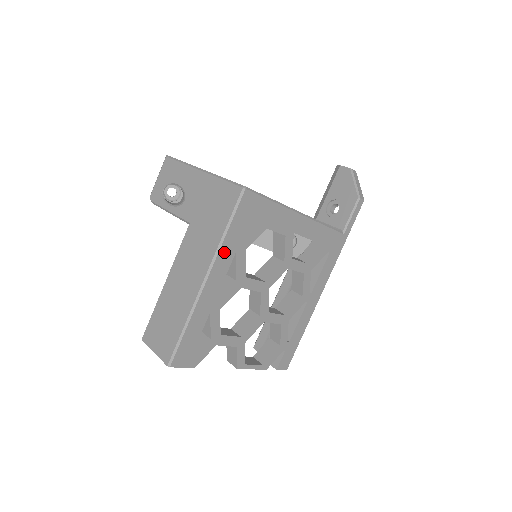
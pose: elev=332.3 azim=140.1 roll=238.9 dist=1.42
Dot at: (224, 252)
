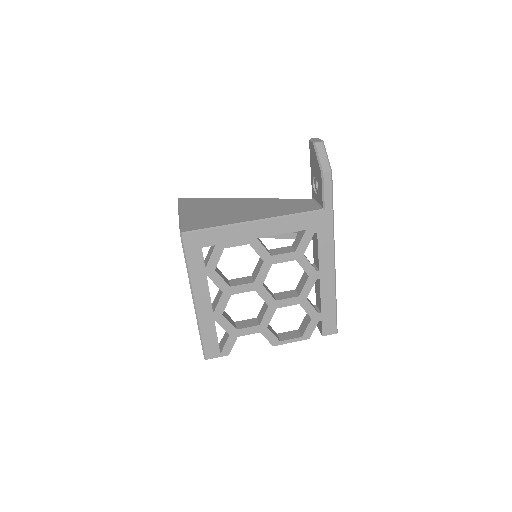
Dot at: (196, 280)
